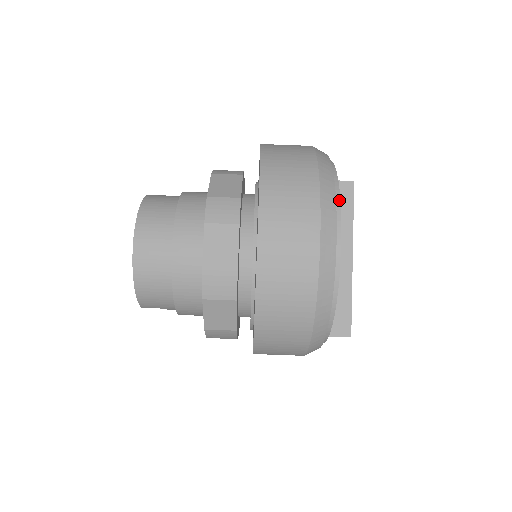
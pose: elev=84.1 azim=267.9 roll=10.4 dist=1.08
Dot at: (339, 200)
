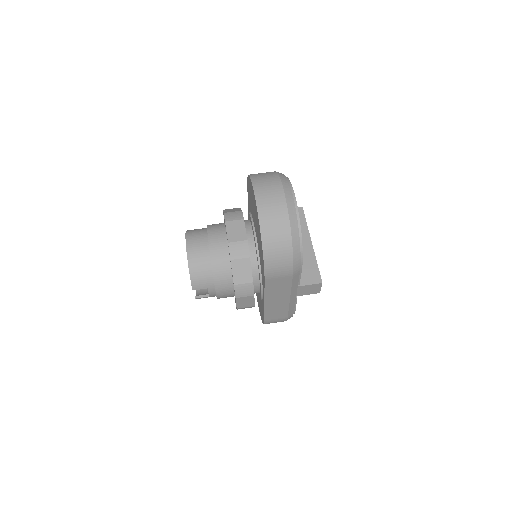
Dot at: (290, 182)
